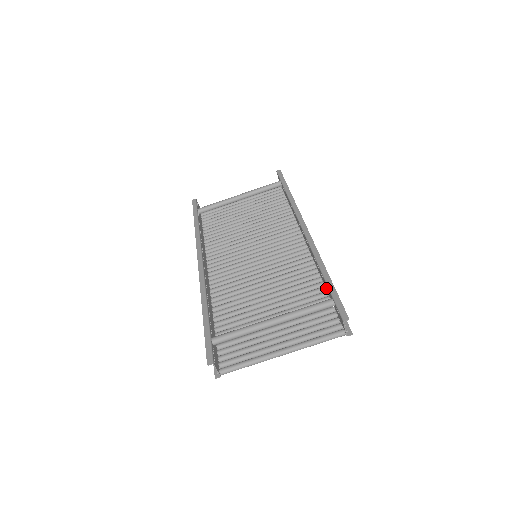
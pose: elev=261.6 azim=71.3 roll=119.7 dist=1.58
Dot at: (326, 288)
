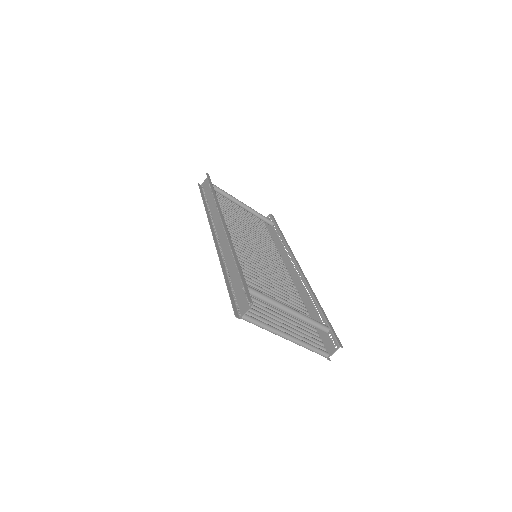
Dot at: (313, 318)
